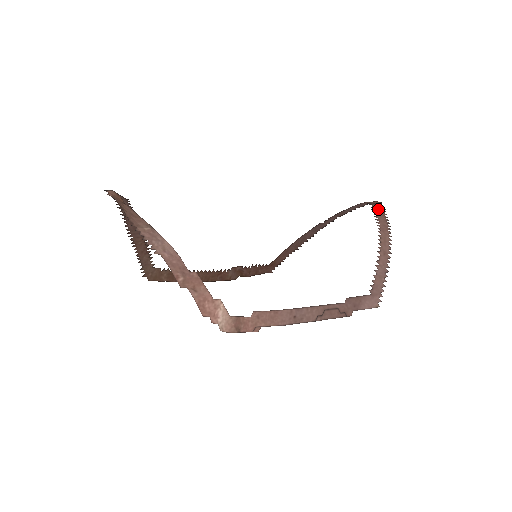
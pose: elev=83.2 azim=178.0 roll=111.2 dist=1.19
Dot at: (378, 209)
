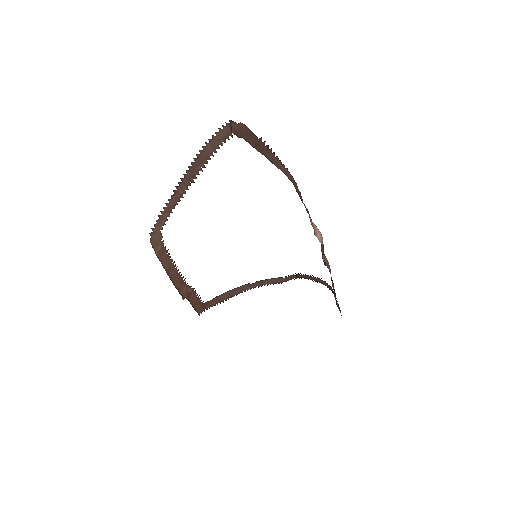
Dot at: (304, 276)
